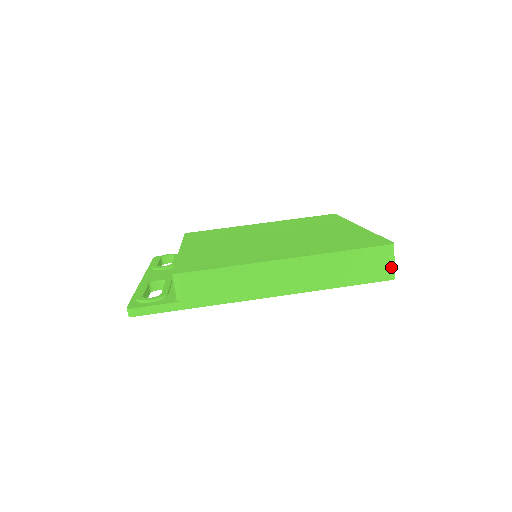
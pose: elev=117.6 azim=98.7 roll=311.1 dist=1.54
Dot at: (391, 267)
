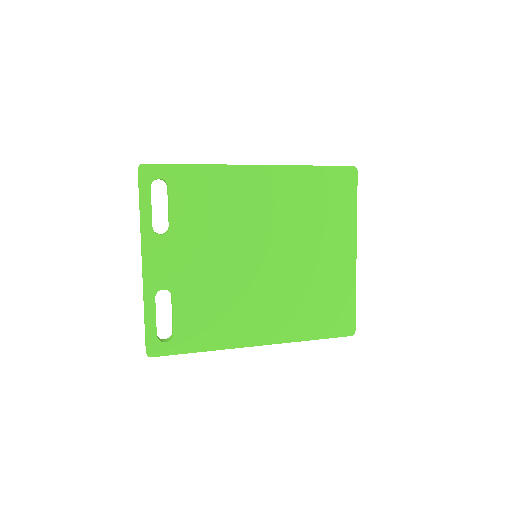
Dot at: occluded
